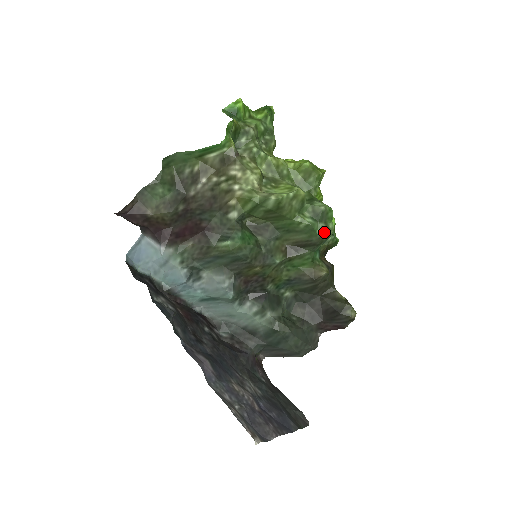
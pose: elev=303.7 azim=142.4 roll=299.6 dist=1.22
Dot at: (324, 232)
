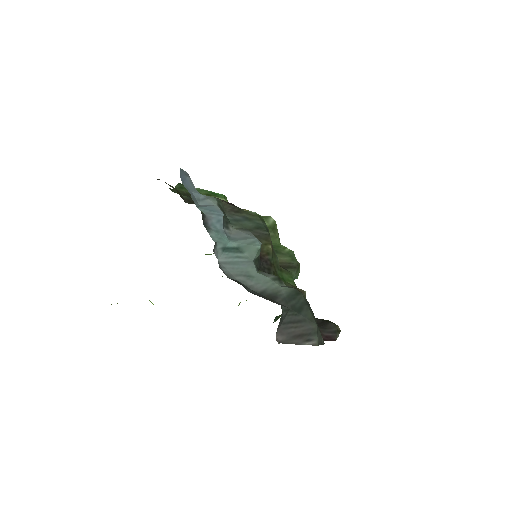
Dot at: occluded
